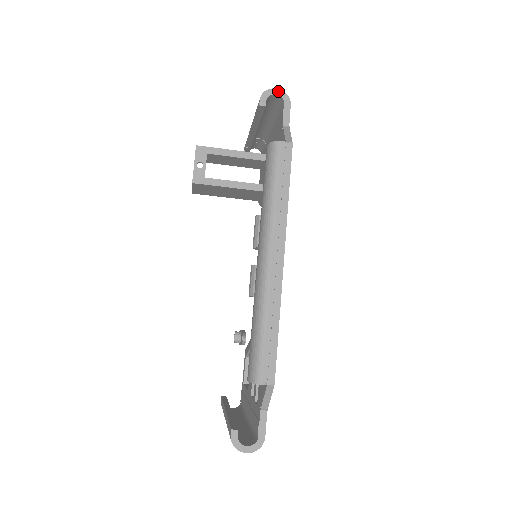
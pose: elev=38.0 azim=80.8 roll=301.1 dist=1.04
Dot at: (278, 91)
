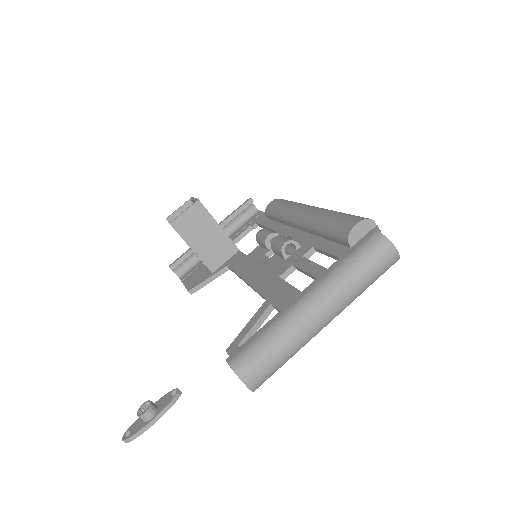
Dot at: (255, 206)
